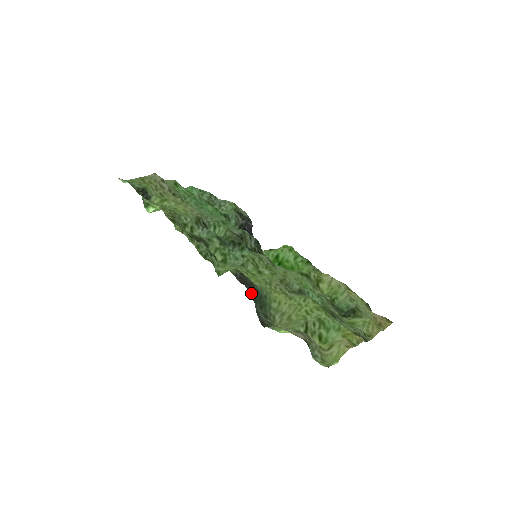
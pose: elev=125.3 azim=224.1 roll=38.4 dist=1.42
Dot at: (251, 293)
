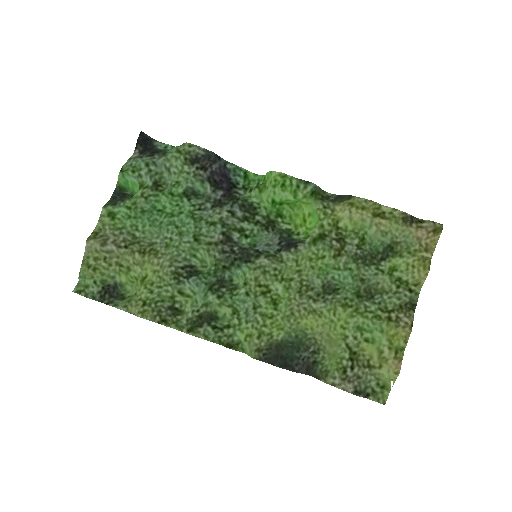
Dot at: (284, 364)
